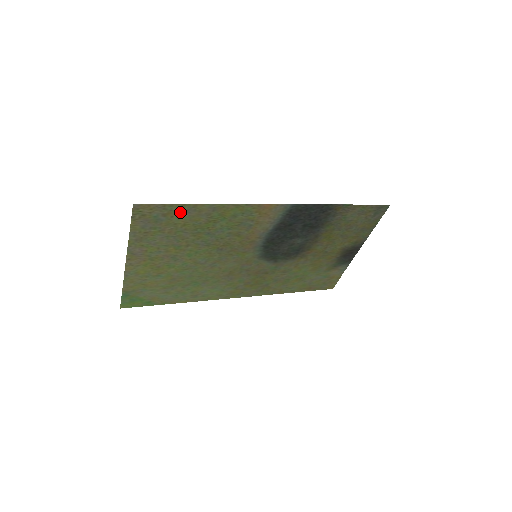
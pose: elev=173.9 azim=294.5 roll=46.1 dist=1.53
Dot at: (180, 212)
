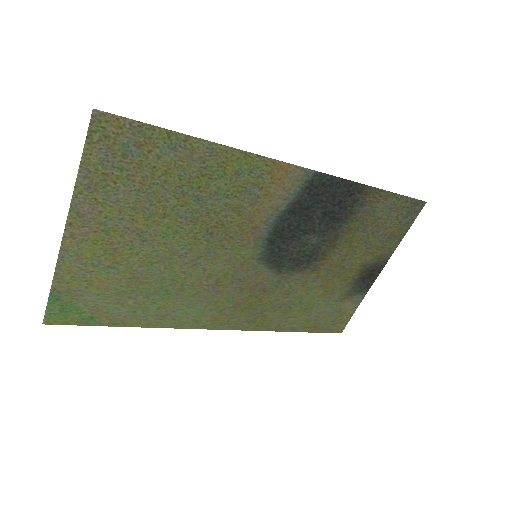
Dot at: (163, 145)
